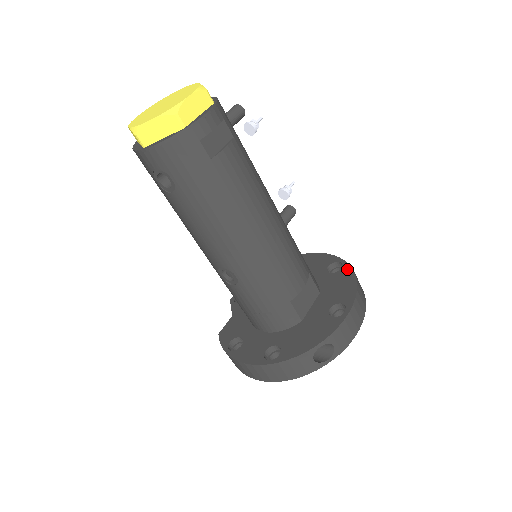
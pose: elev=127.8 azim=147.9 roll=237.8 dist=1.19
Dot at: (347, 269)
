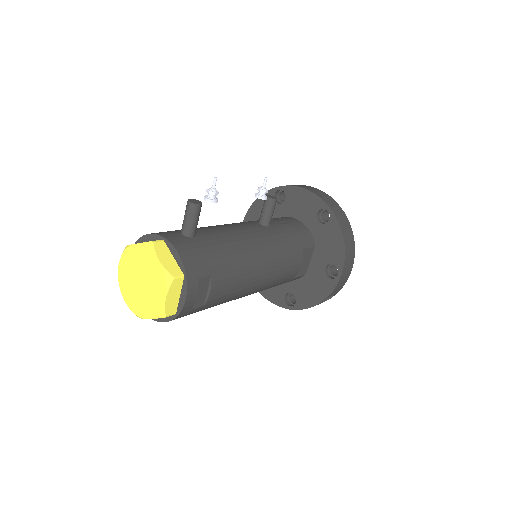
Dot at: (334, 223)
